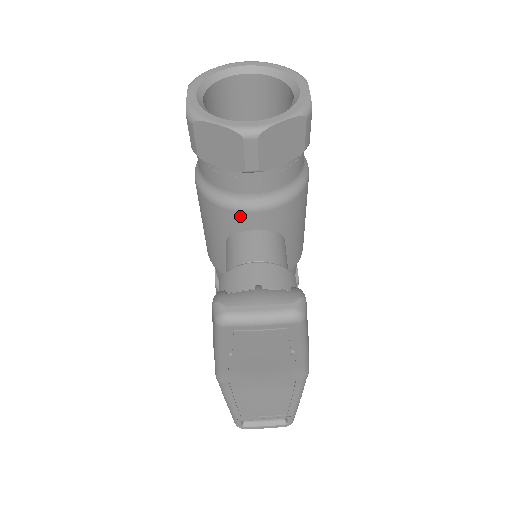
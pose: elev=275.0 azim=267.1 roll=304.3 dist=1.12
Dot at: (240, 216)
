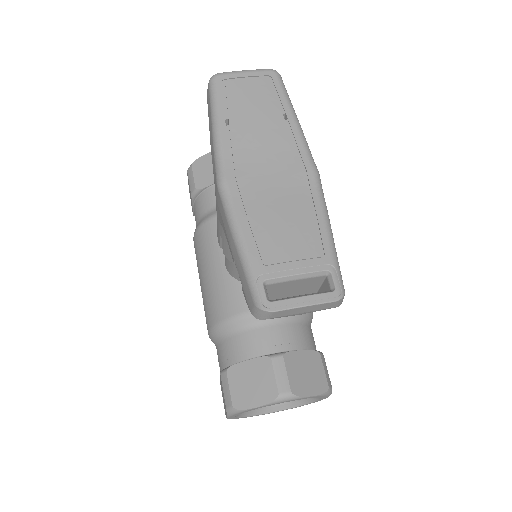
Dot at: occluded
